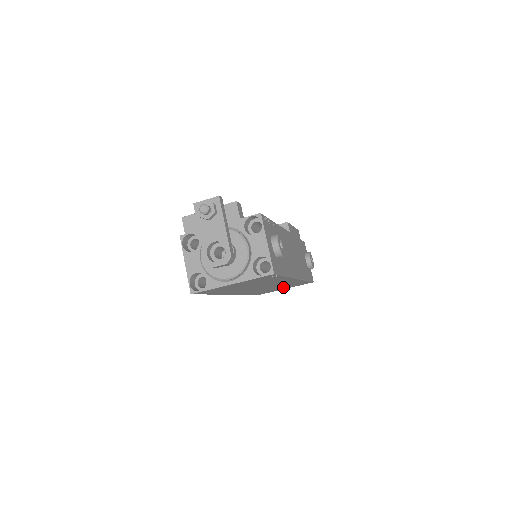
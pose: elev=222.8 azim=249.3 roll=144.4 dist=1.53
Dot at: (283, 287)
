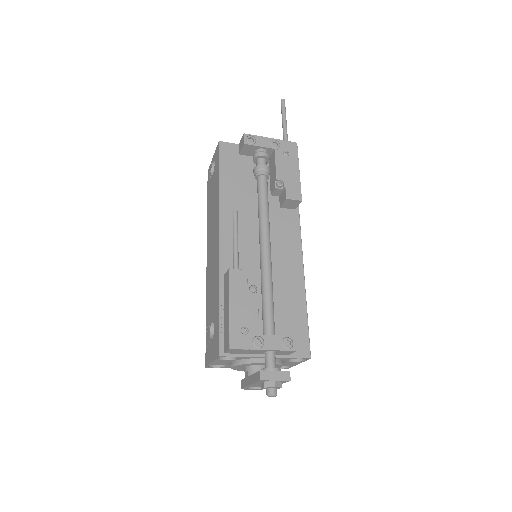
Dot at: occluded
